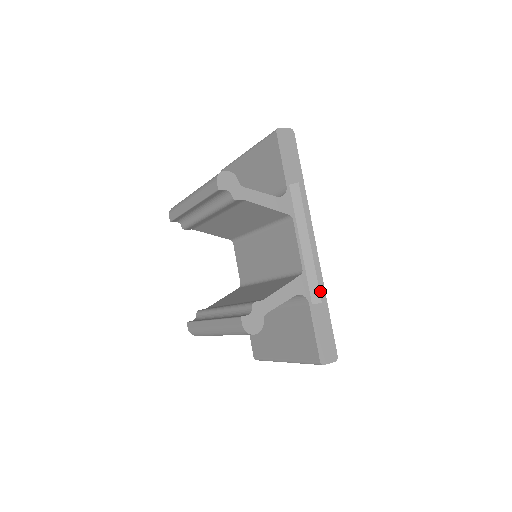
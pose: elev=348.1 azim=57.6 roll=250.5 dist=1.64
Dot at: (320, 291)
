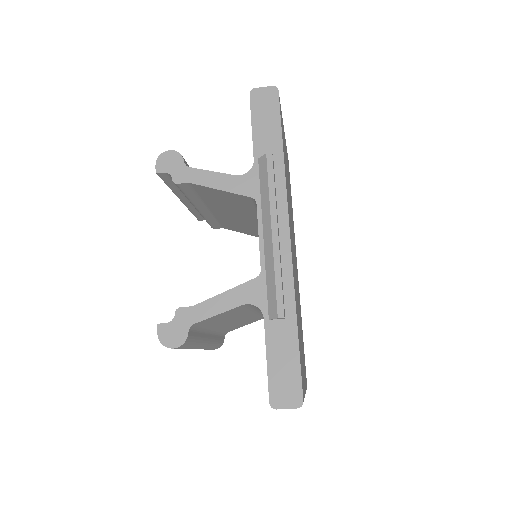
Dot at: (278, 301)
